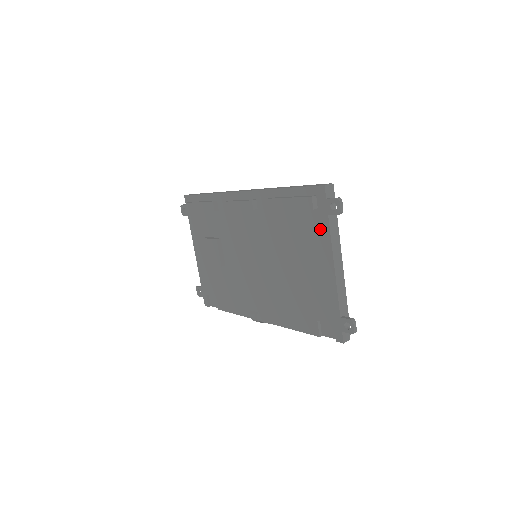
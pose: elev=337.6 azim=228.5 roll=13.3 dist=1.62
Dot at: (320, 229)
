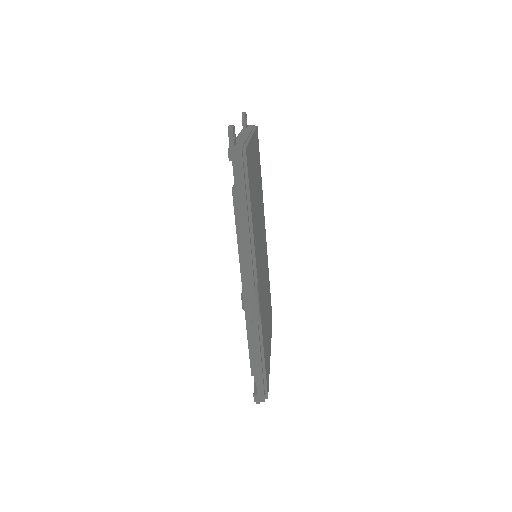
Dot at: occluded
